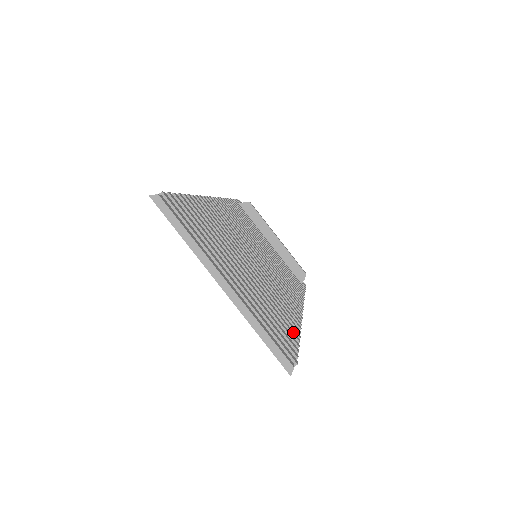
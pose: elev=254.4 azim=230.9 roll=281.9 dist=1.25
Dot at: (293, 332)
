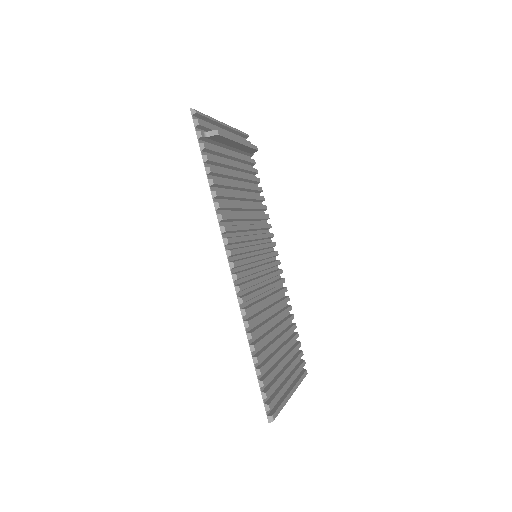
Dot at: (294, 326)
